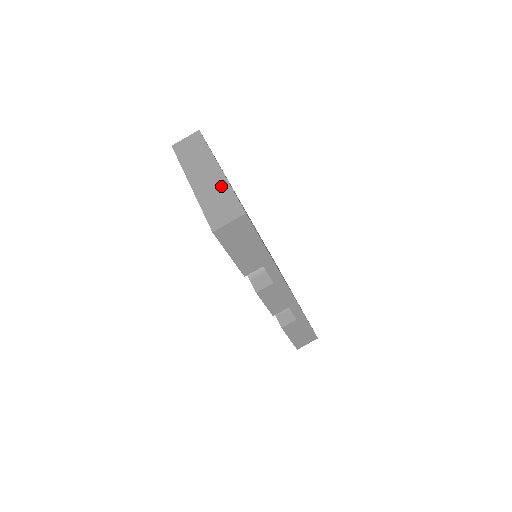
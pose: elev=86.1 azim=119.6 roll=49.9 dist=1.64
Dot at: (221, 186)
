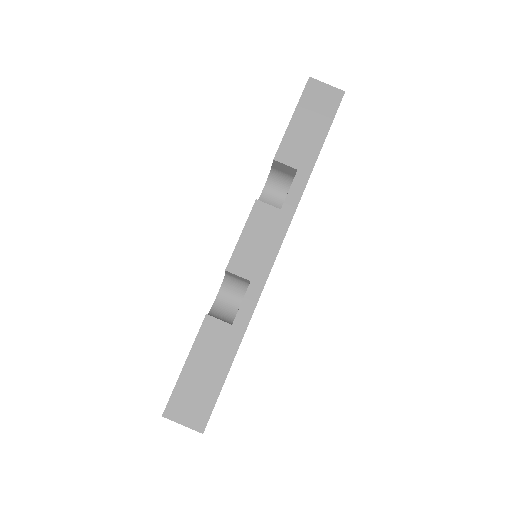
Dot at: occluded
